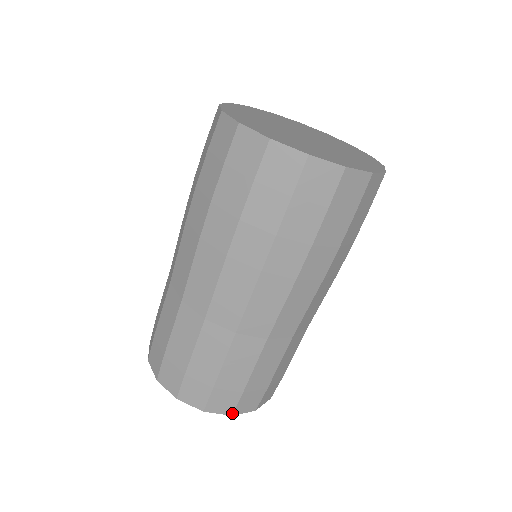
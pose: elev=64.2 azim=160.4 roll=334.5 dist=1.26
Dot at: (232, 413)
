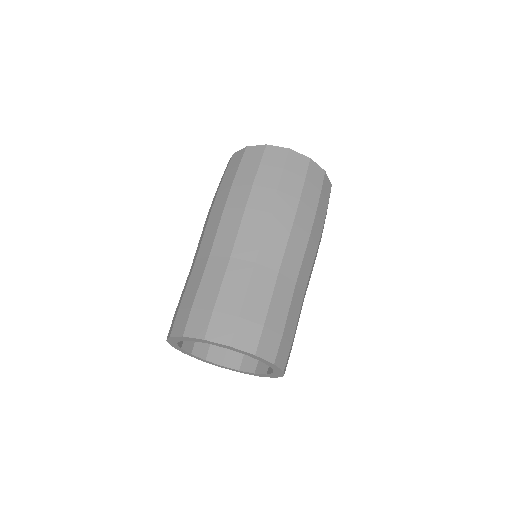
Dot at: (255, 352)
